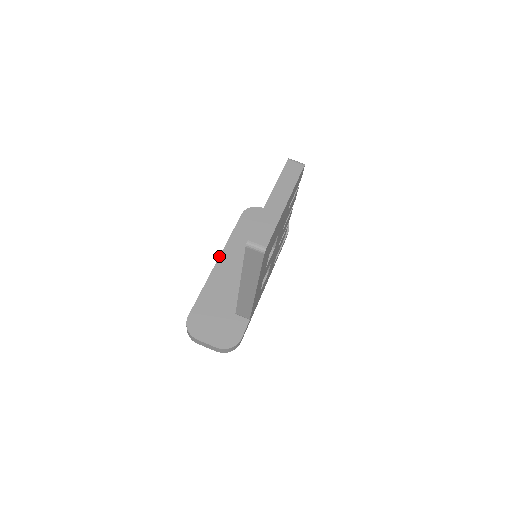
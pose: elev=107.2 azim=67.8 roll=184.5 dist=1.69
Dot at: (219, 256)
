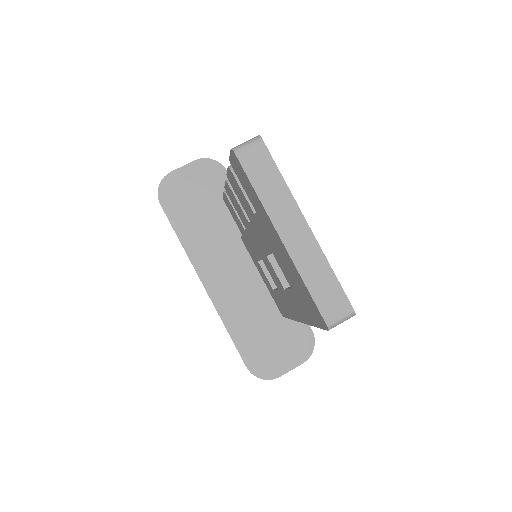
Dot at: (199, 278)
